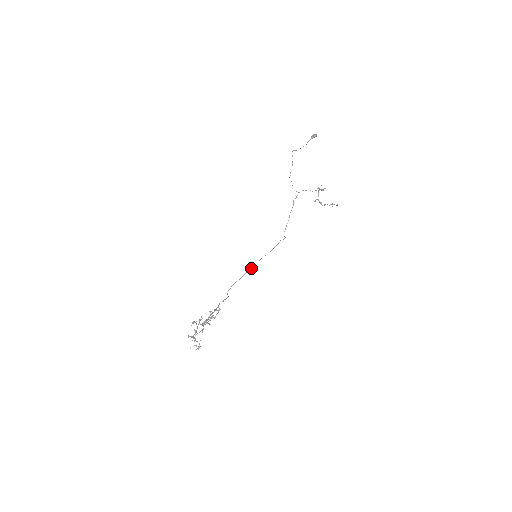
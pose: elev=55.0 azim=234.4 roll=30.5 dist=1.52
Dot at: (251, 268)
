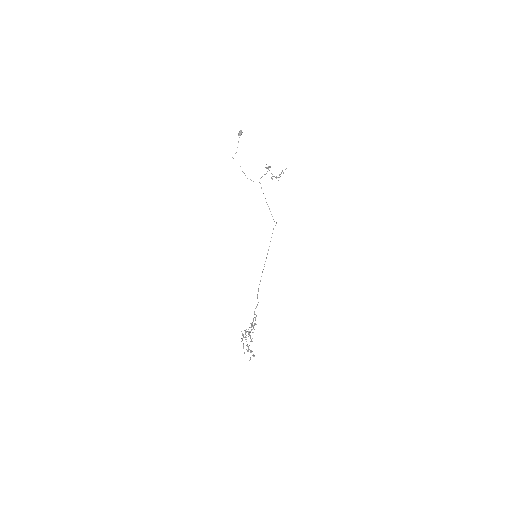
Dot at: occluded
